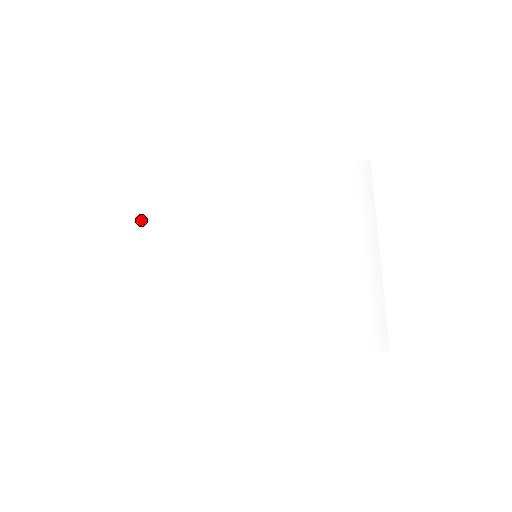
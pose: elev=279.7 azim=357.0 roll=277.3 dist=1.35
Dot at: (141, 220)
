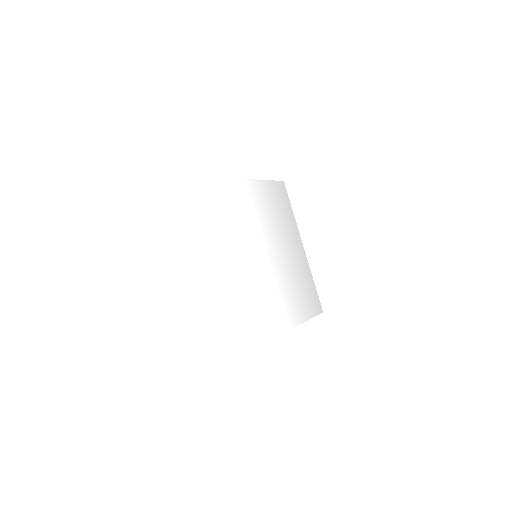
Dot at: (186, 231)
